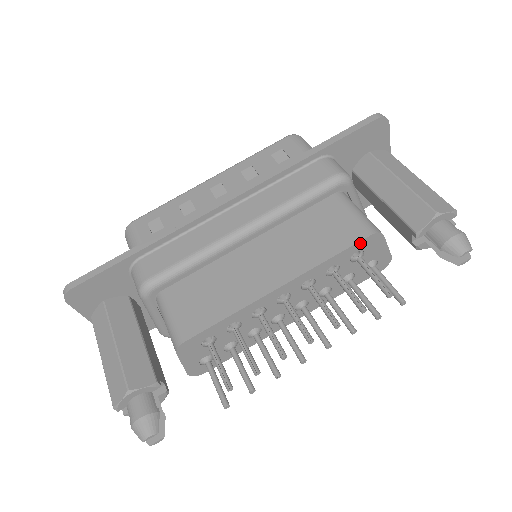
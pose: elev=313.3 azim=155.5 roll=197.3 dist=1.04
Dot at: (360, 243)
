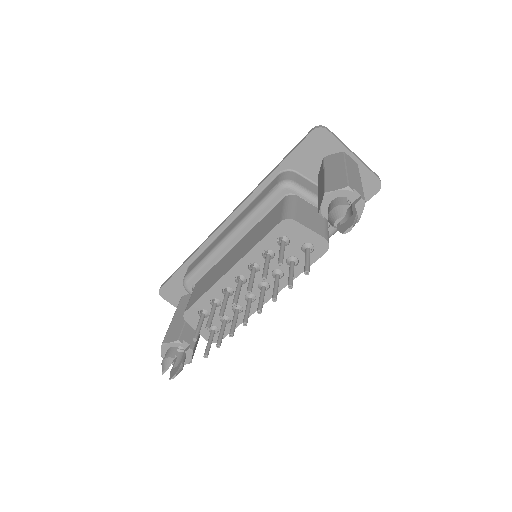
Dot at: (276, 229)
